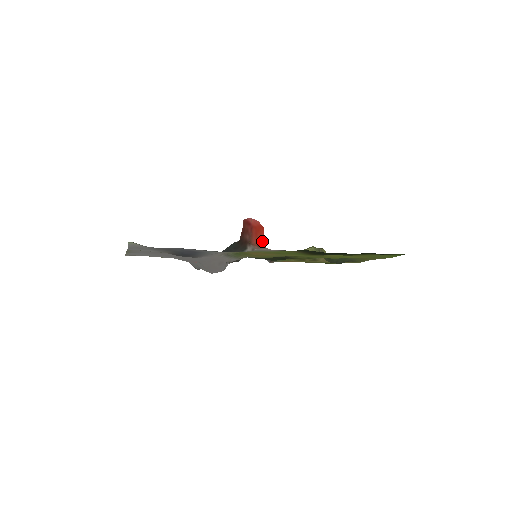
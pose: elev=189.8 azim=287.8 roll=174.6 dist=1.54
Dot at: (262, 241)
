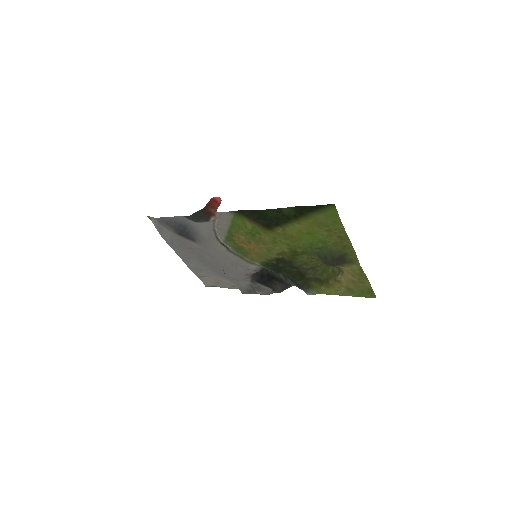
Dot at: occluded
